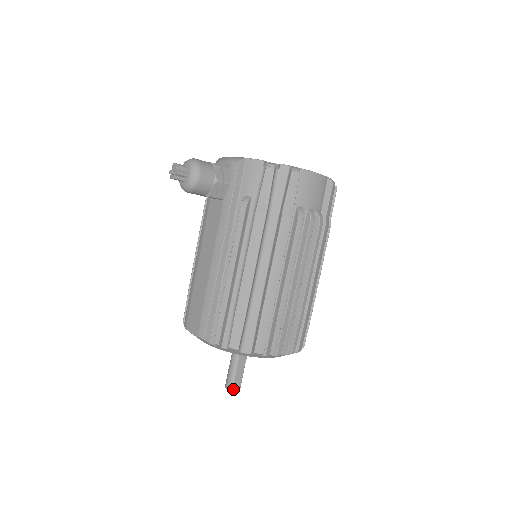
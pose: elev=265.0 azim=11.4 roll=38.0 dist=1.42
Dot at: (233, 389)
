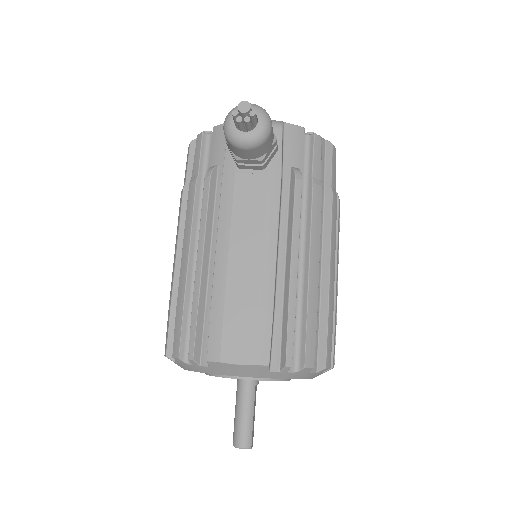
Dot at: (251, 445)
